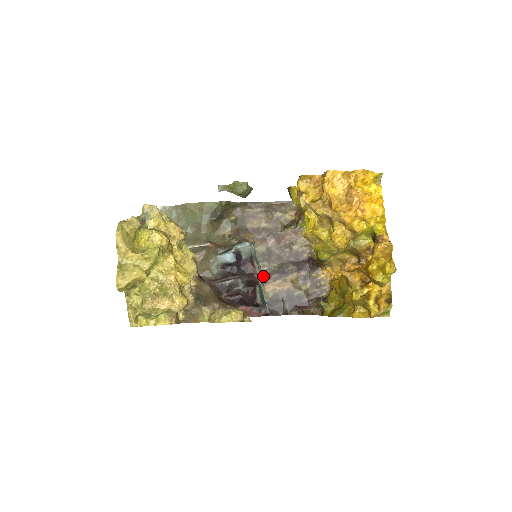
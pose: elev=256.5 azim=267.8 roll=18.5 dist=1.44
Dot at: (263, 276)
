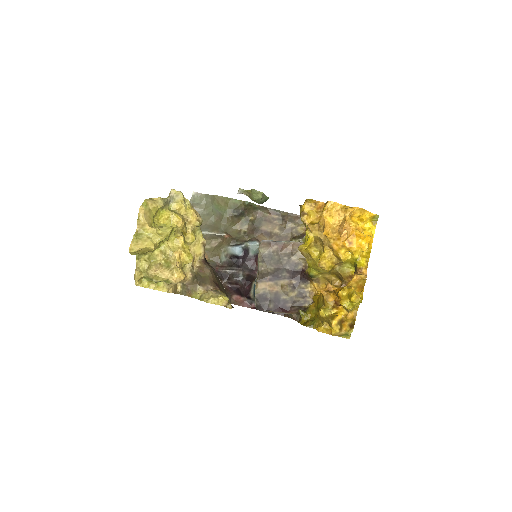
Dot at: (259, 274)
